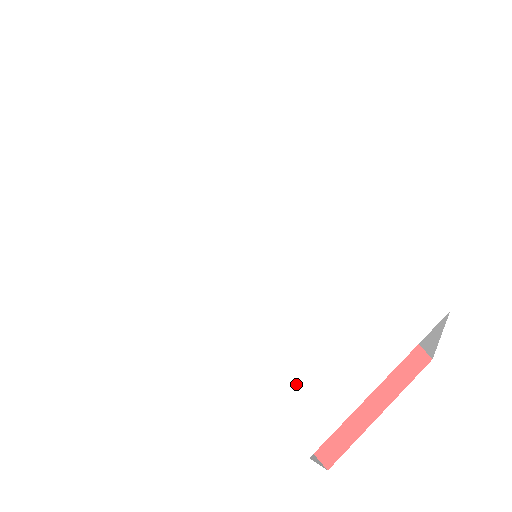
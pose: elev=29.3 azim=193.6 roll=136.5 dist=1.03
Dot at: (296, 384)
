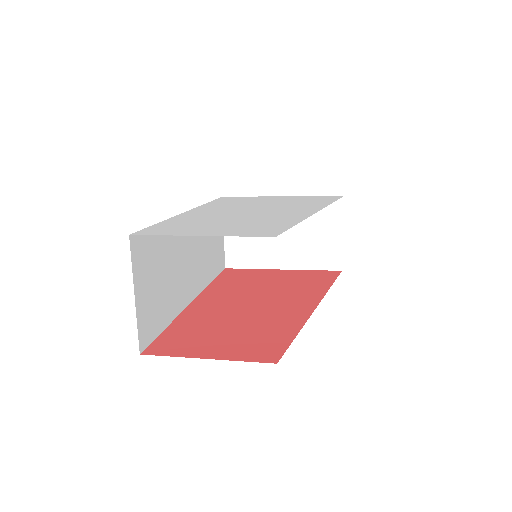
Dot at: (171, 227)
